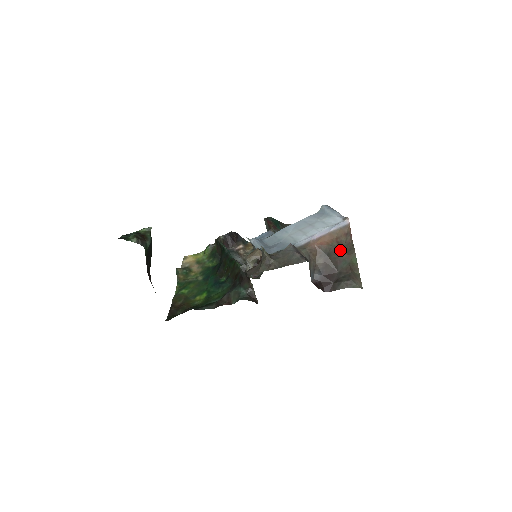
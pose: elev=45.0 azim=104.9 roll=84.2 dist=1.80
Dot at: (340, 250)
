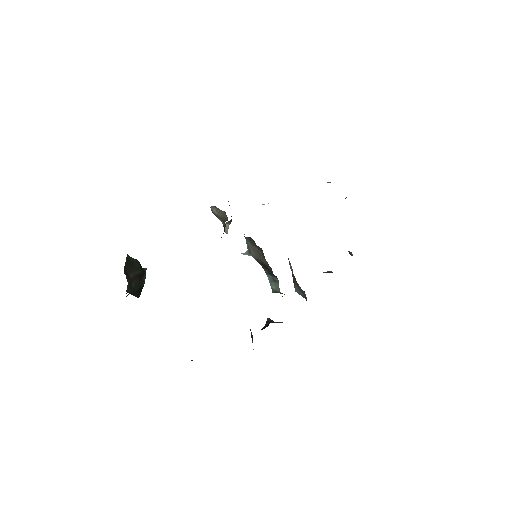
Dot at: occluded
